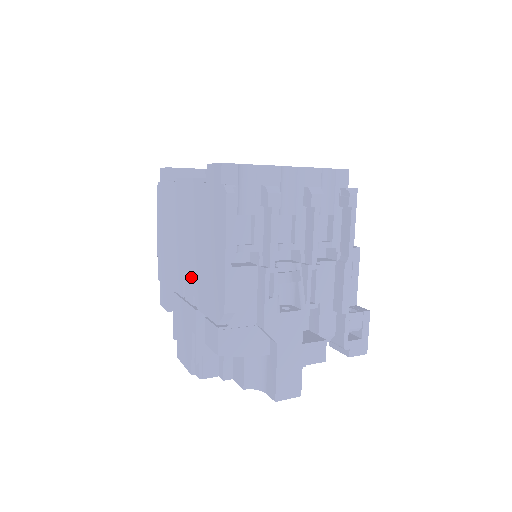
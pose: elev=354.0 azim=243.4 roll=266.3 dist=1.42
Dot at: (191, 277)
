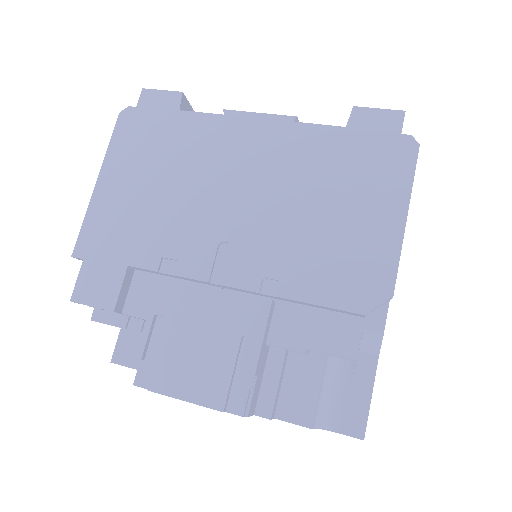
Dot at: (260, 249)
